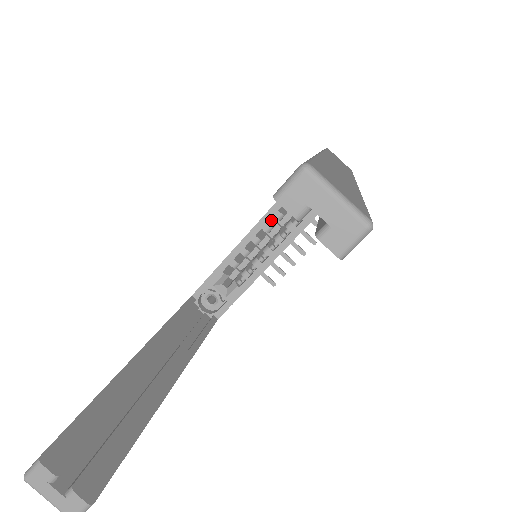
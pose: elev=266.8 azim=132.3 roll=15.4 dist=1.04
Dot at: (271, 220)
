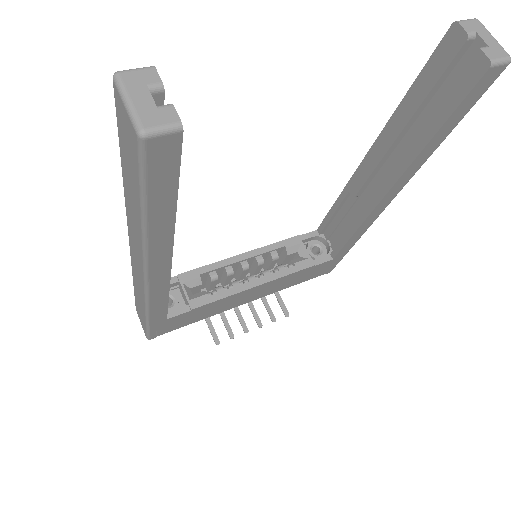
Dot at: occluded
